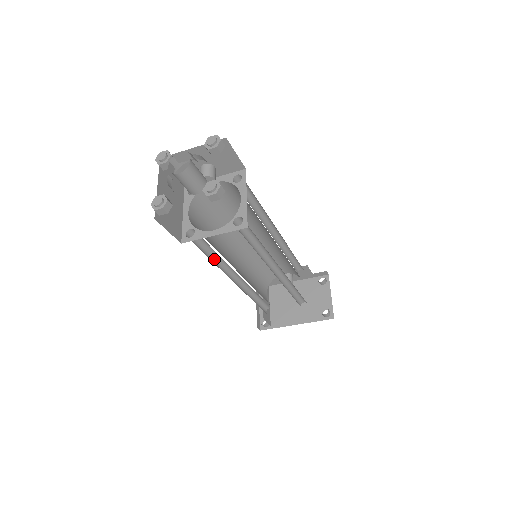
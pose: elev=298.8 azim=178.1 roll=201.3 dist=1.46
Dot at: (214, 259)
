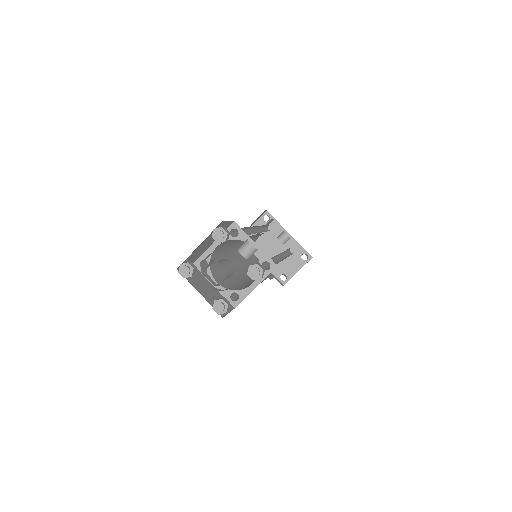
Dot at: occluded
